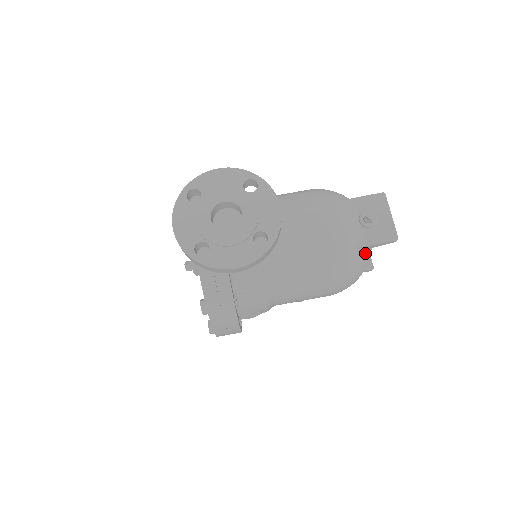
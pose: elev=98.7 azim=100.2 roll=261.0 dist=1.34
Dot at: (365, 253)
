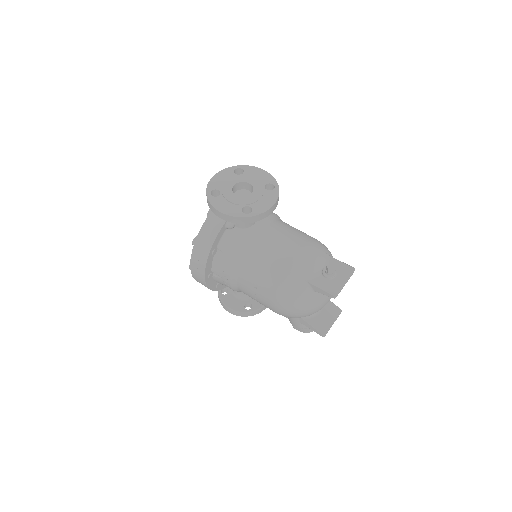
Dot at: (311, 293)
